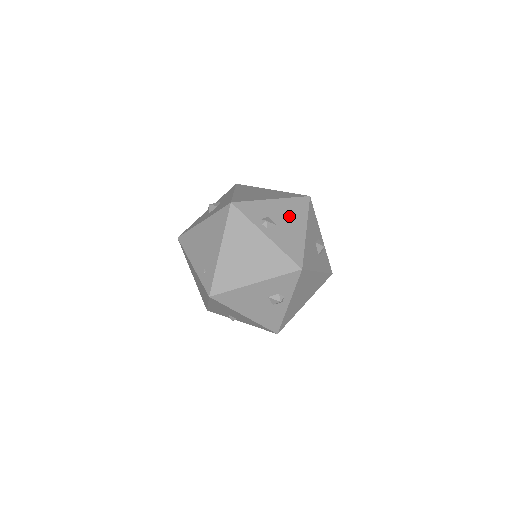
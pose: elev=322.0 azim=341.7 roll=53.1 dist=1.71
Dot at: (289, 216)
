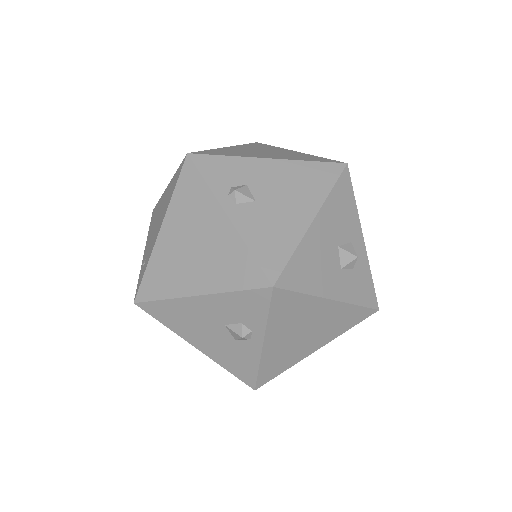
Dot at: (289, 190)
